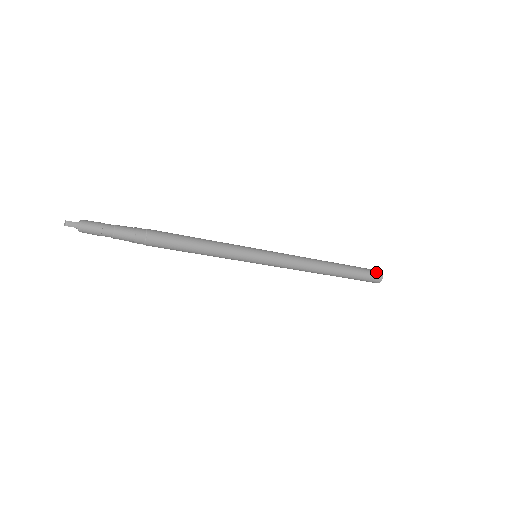
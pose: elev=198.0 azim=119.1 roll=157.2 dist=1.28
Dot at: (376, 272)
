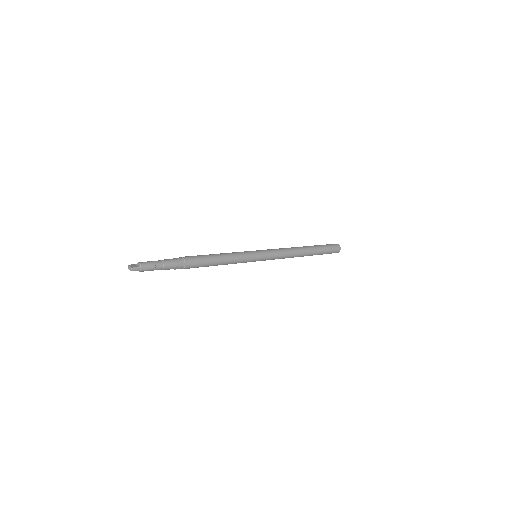
Dot at: (336, 247)
